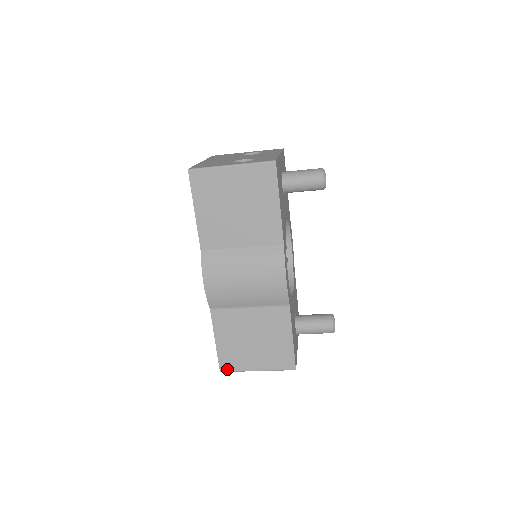
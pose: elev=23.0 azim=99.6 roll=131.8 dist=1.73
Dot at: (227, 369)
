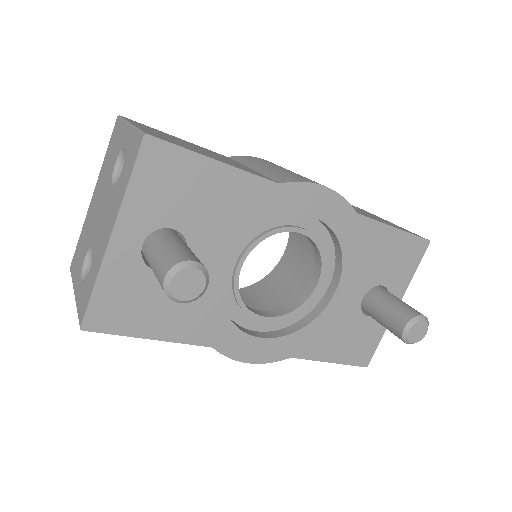
Dot at: occluded
